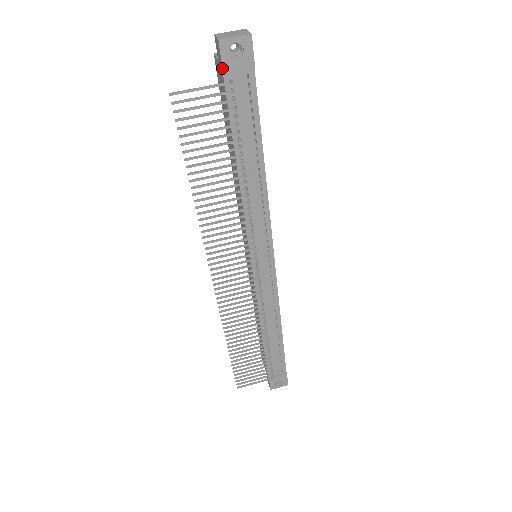
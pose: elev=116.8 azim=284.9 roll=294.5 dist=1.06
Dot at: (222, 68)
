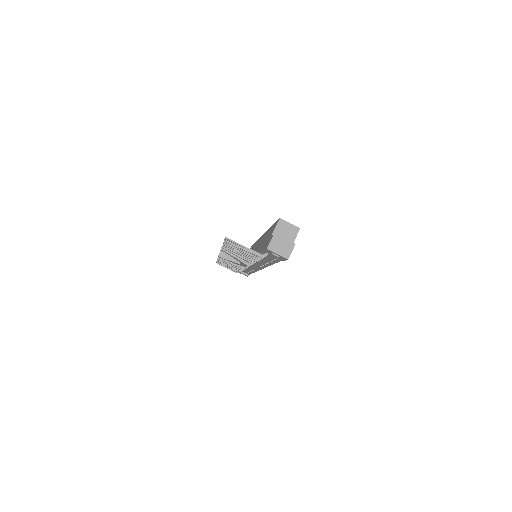
Dot at: (264, 250)
